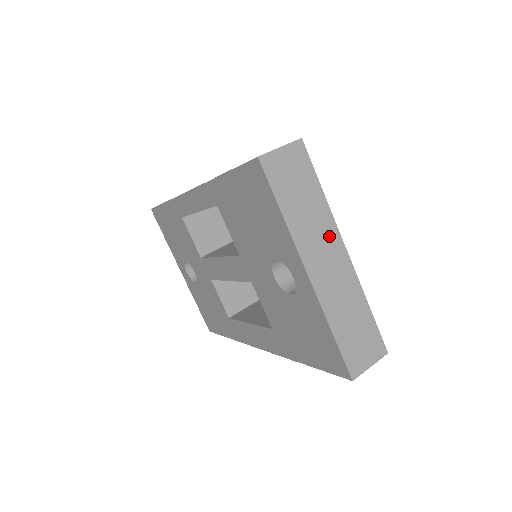
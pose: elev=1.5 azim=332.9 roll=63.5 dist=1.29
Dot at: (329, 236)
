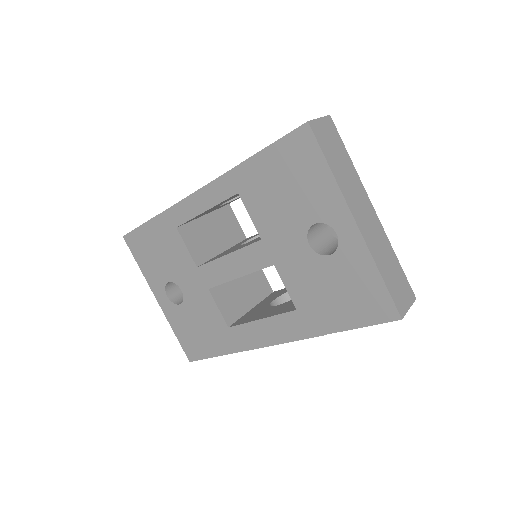
Dot at: (361, 195)
